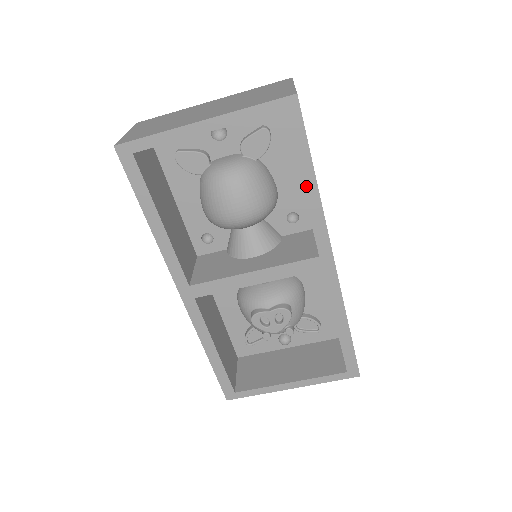
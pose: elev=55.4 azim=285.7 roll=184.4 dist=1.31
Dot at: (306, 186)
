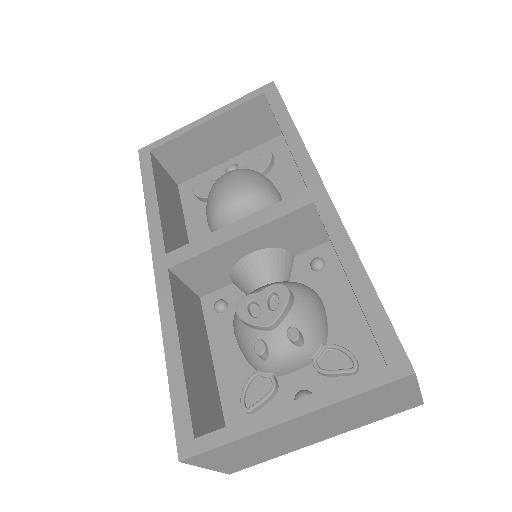
Dot at: (286, 132)
